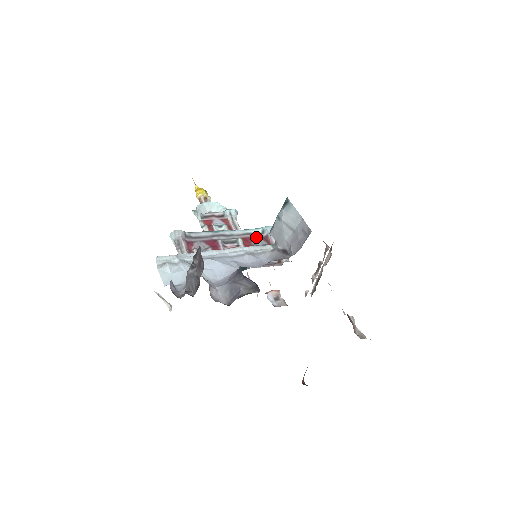
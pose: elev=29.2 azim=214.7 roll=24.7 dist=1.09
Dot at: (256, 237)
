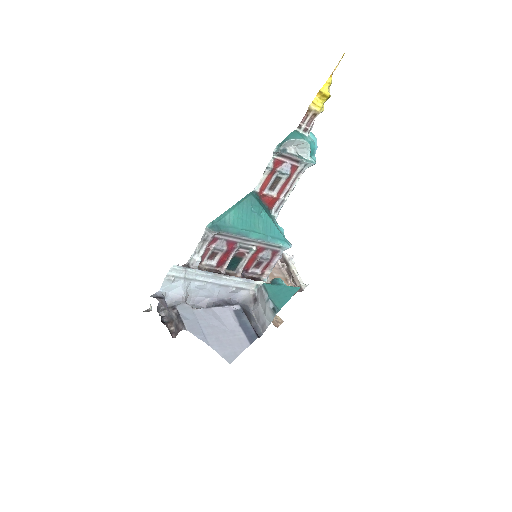
Dot at: (270, 249)
